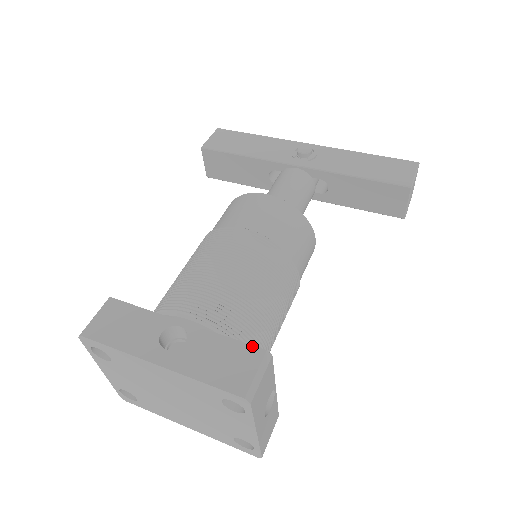
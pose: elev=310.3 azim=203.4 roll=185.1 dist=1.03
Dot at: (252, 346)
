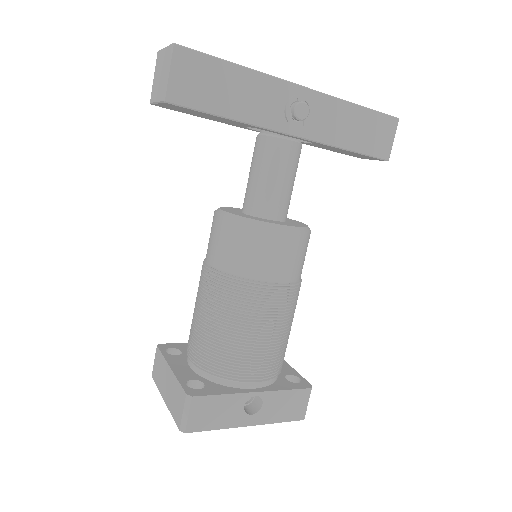
Dot at: (303, 390)
